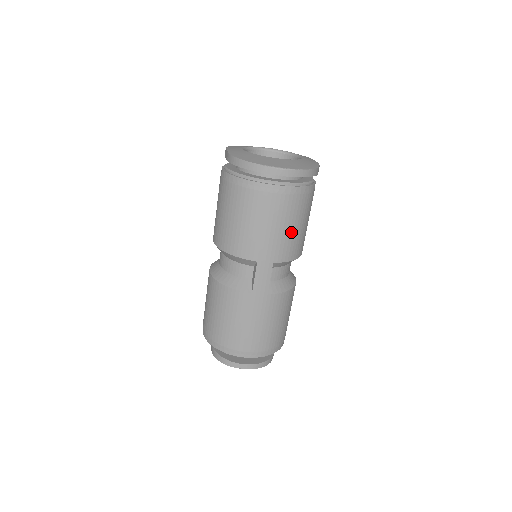
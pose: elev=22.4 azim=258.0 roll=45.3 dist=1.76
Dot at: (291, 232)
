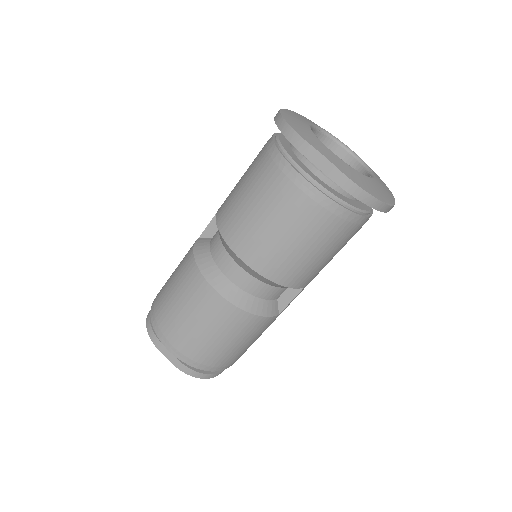
Dot at: occluded
